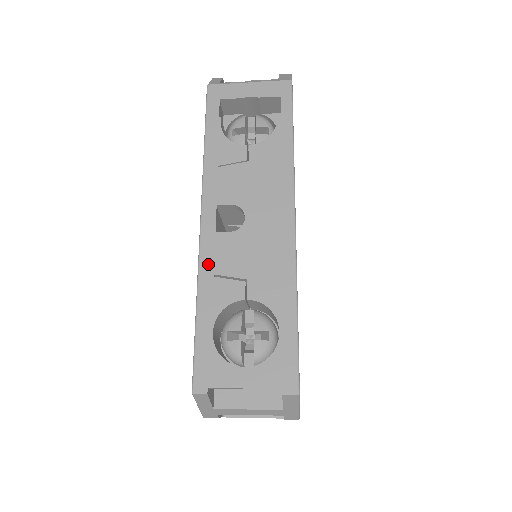
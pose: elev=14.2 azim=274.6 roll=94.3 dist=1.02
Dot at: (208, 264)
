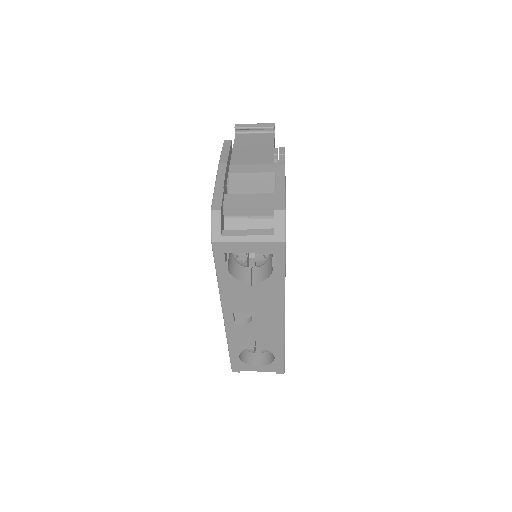
Dot at: (232, 335)
